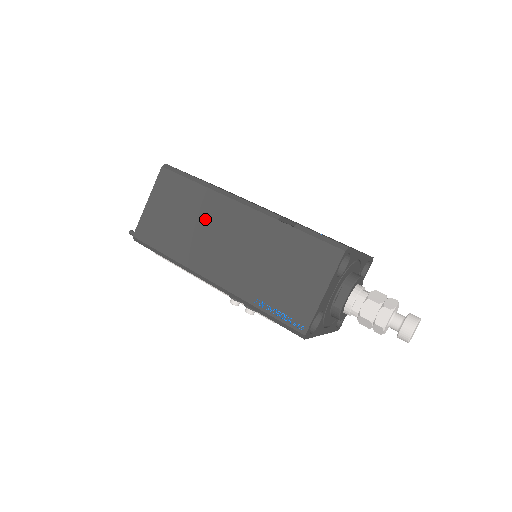
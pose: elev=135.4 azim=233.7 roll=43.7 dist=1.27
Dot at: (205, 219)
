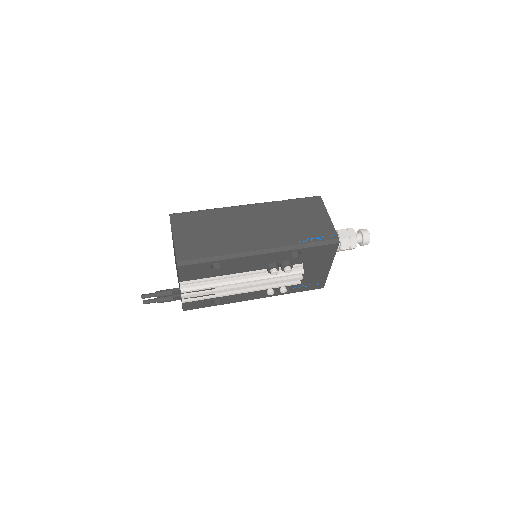
Dot at: (228, 223)
